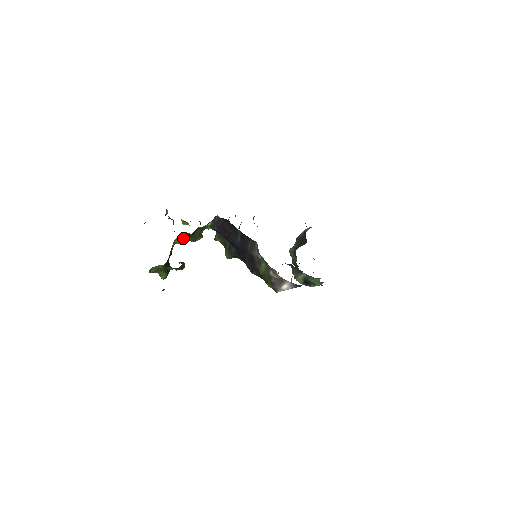
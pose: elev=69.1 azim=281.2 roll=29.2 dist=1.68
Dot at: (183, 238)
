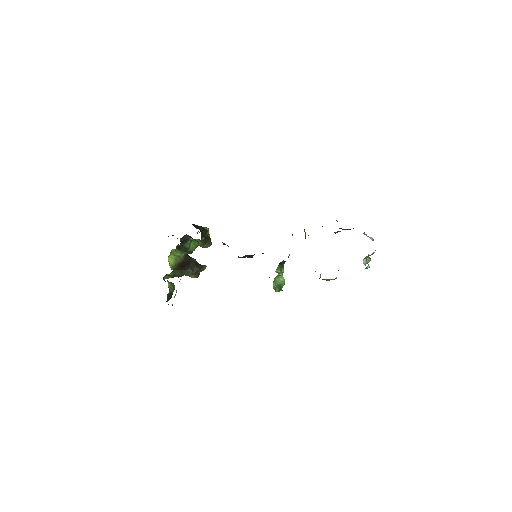
Dot at: (183, 251)
